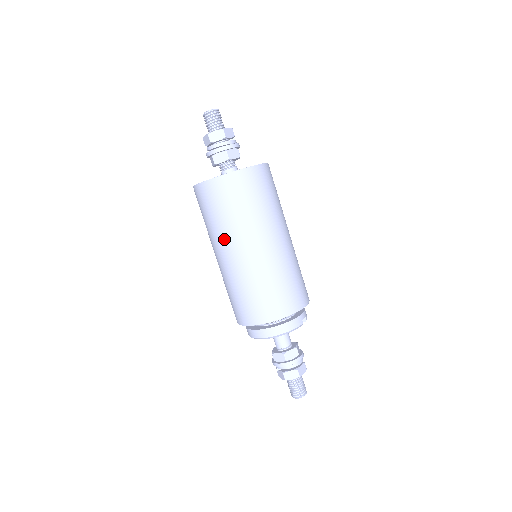
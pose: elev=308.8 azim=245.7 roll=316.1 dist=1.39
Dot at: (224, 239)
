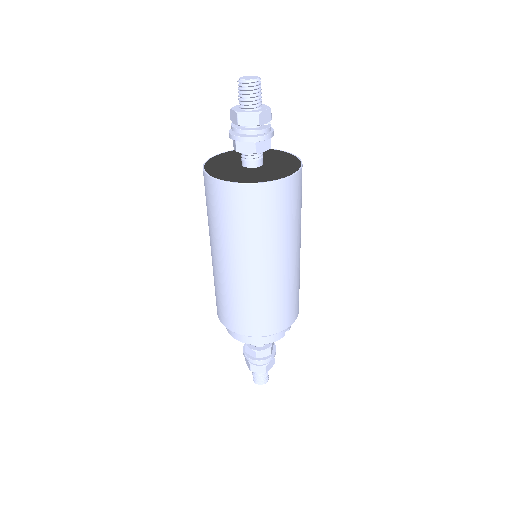
Dot at: (224, 247)
